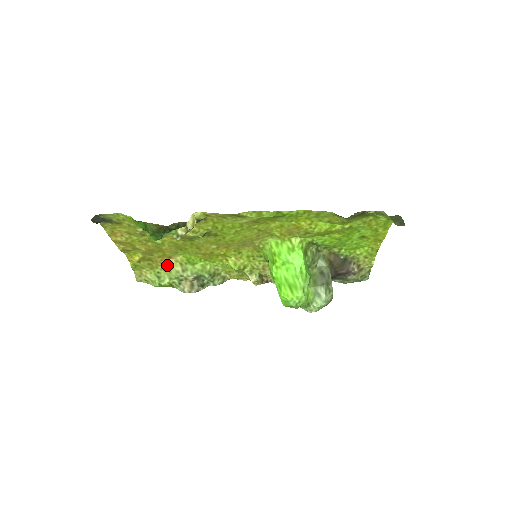
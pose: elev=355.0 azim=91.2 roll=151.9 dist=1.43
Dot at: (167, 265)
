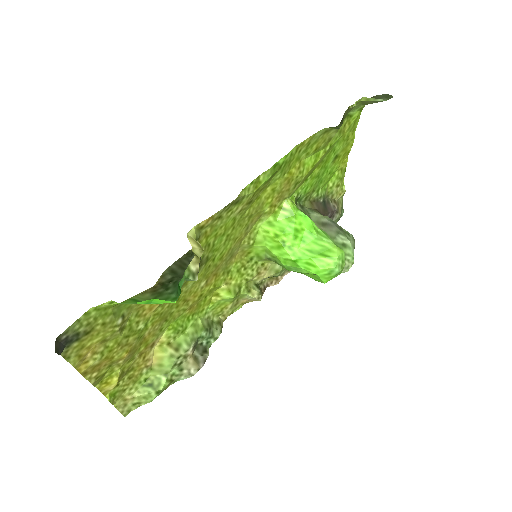
Dot at: (151, 360)
